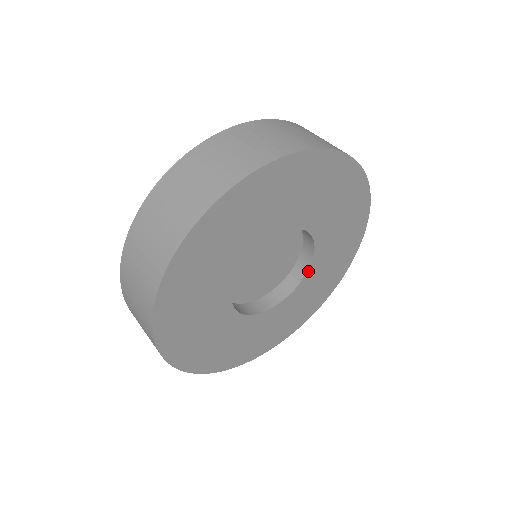
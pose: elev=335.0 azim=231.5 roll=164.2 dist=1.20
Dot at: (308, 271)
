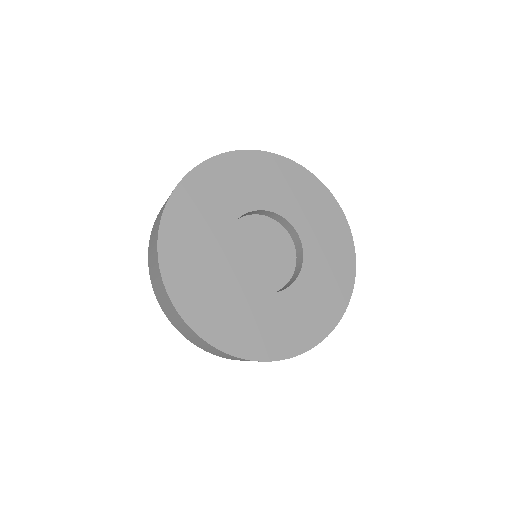
Dot at: (303, 266)
